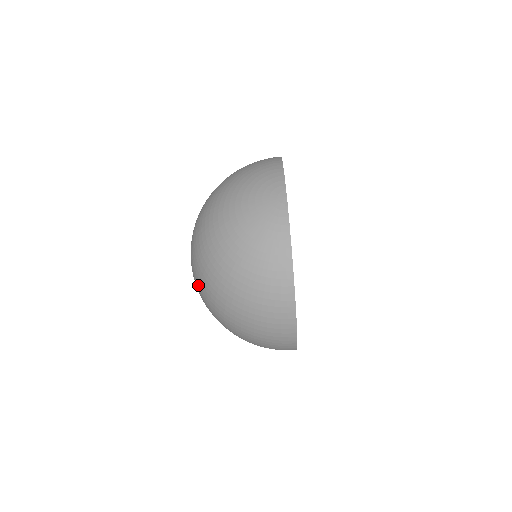
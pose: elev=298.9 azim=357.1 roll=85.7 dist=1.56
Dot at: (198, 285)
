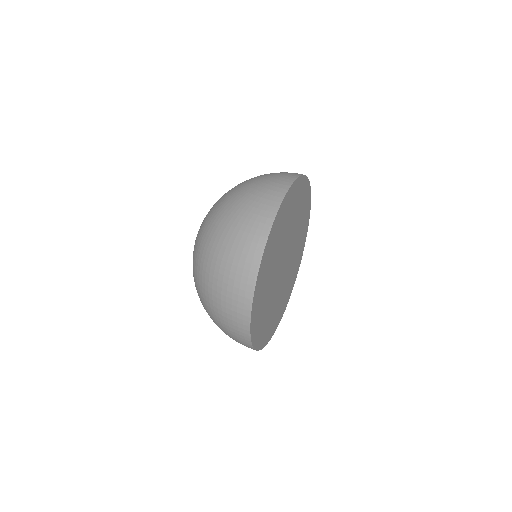
Dot at: occluded
